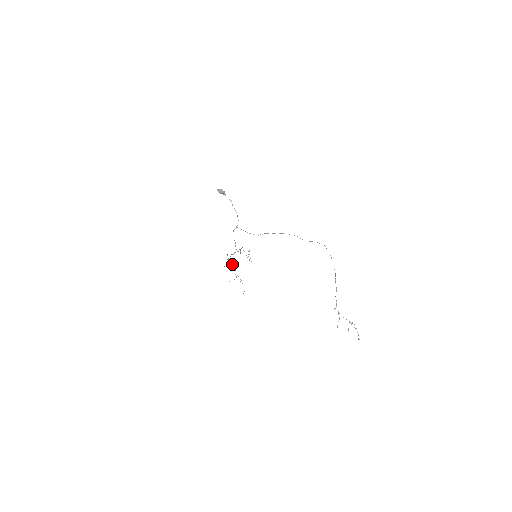
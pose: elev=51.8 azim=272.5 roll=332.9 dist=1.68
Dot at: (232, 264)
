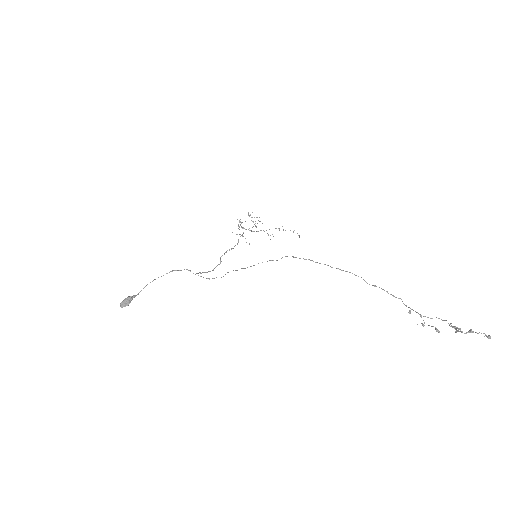
Dot at: occluded
